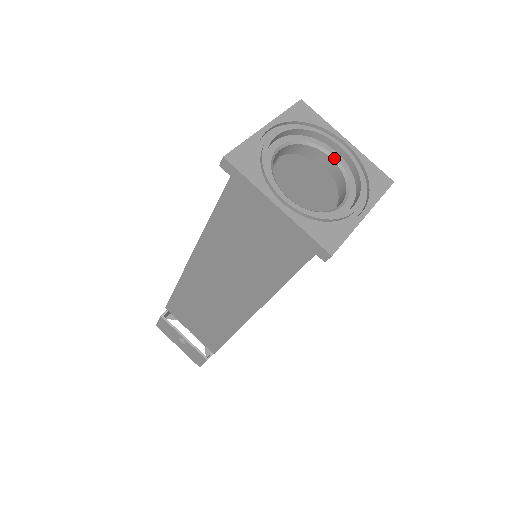
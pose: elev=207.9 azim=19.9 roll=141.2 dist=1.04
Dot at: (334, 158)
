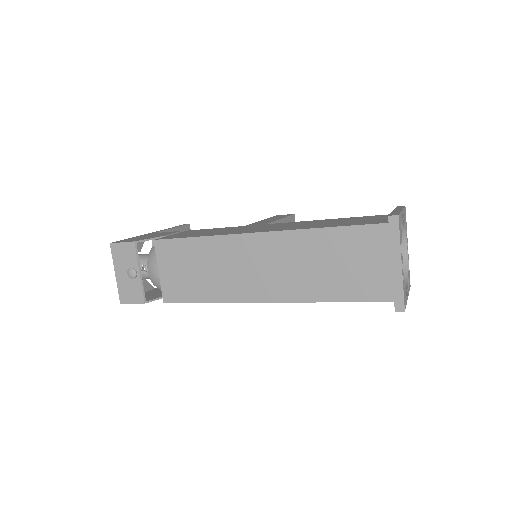
Dot at: occluded
